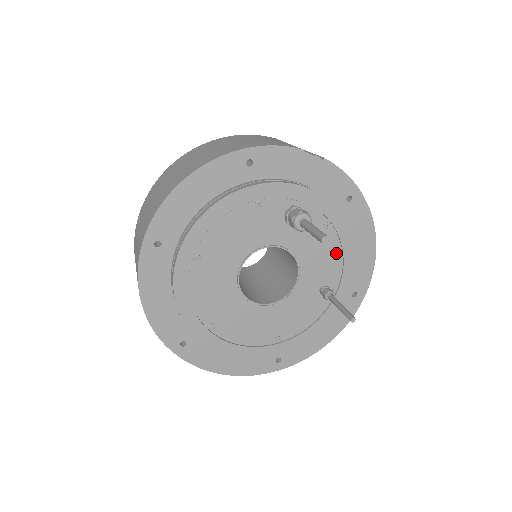
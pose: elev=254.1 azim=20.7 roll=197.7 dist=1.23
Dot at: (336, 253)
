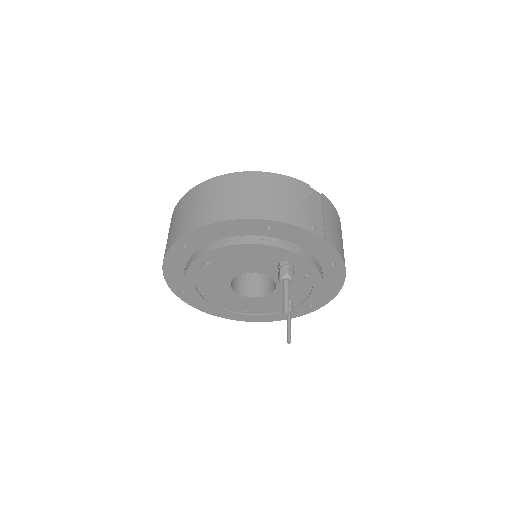
Dot at: (307, 289)
